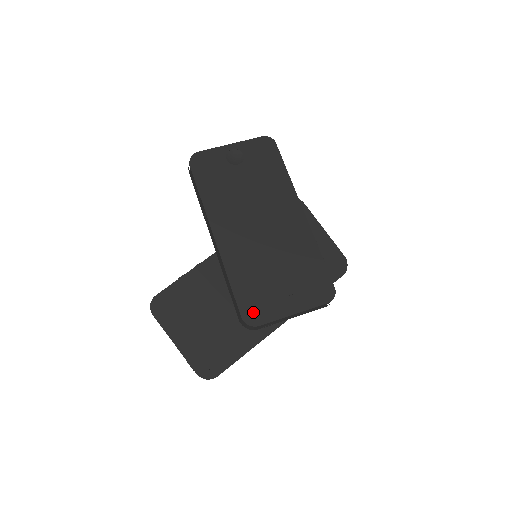
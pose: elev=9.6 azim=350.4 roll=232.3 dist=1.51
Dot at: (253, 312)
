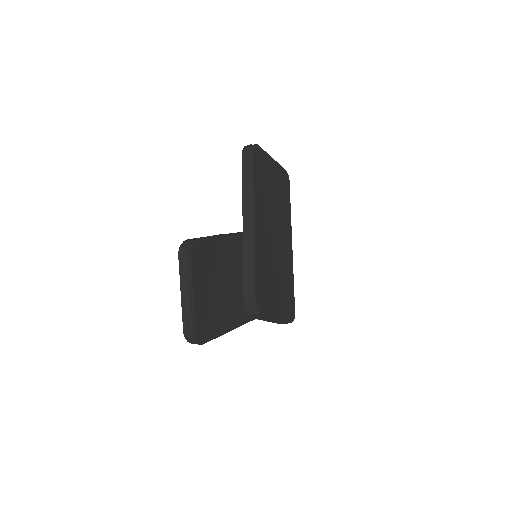
Dot at: (261, 302)
